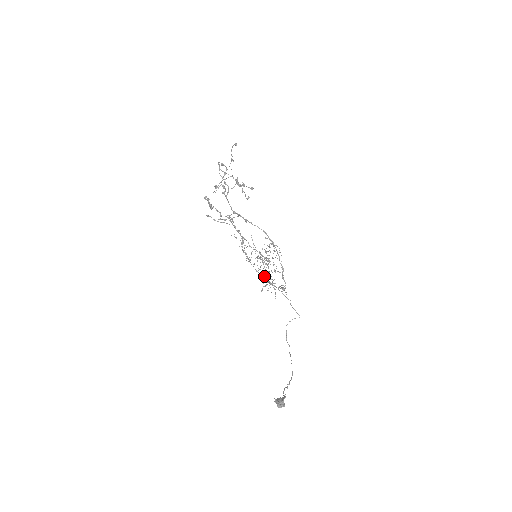
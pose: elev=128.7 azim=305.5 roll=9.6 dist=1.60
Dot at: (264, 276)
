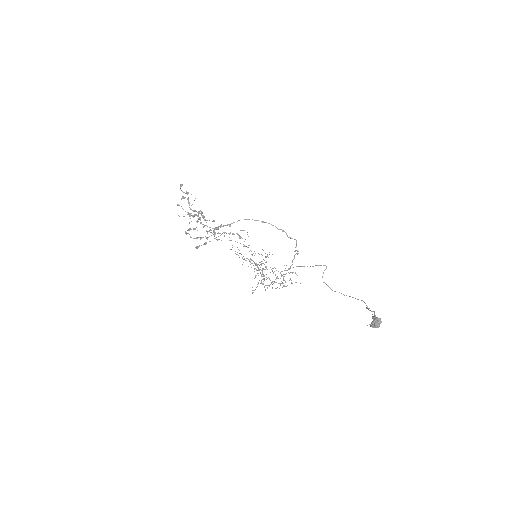
Dot at: occluded
